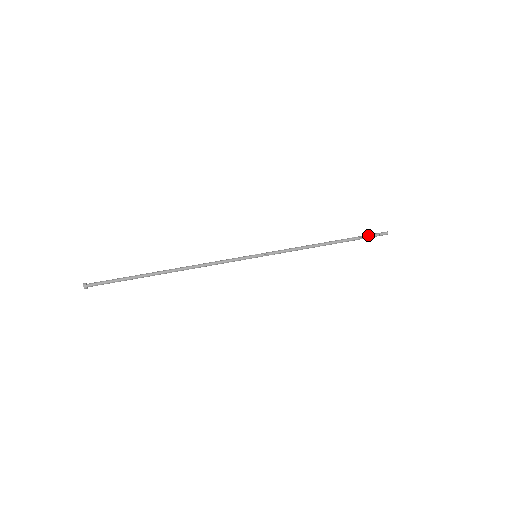
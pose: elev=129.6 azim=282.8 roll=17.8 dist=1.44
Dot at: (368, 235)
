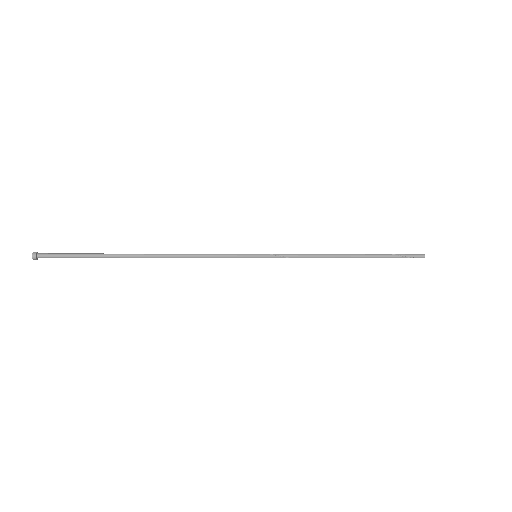
Dot at: (398, 254)
